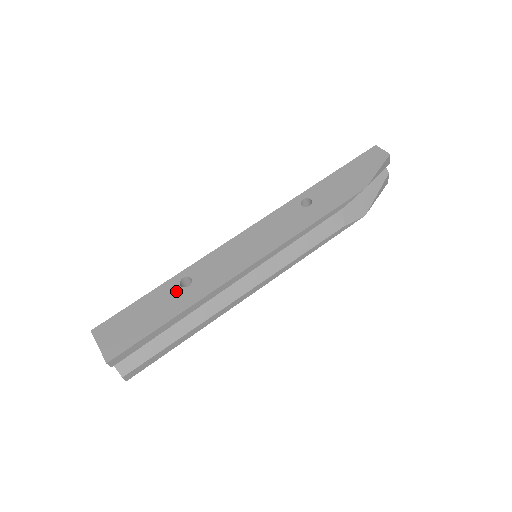
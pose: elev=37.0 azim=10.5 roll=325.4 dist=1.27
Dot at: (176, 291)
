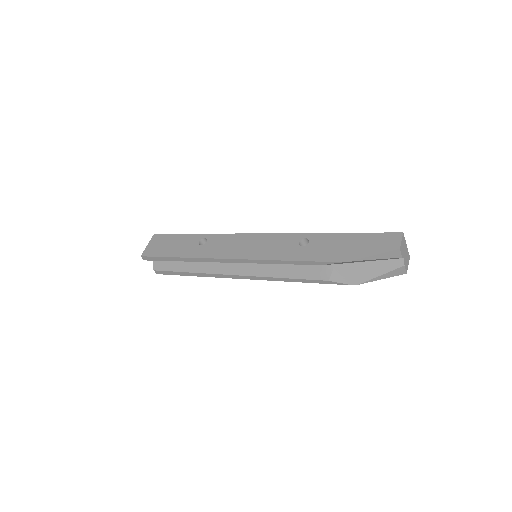
Dot at: (194, 243)
